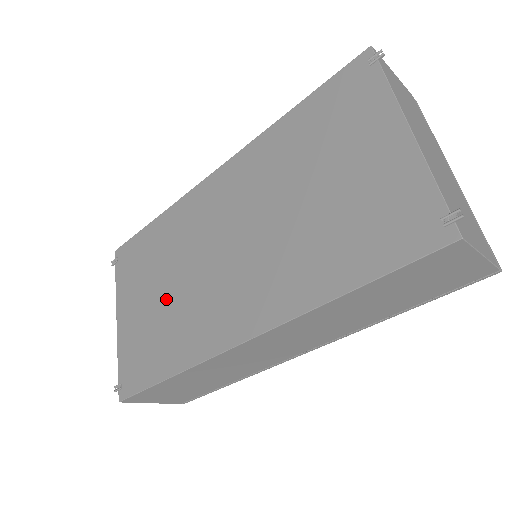
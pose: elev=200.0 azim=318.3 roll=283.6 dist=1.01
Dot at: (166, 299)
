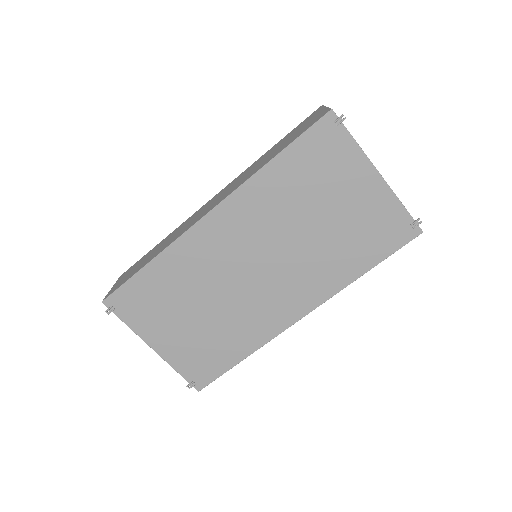
Dot at: (208, 318)
